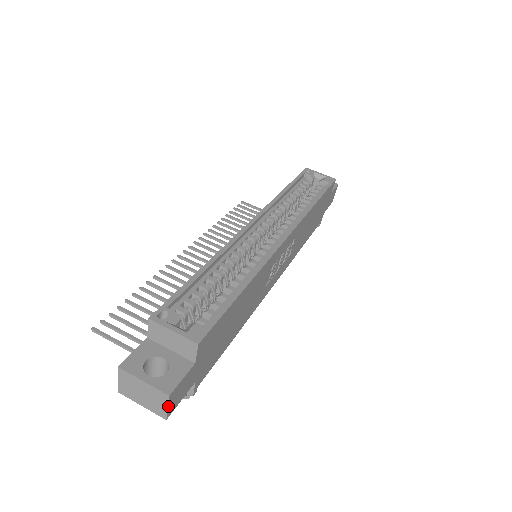
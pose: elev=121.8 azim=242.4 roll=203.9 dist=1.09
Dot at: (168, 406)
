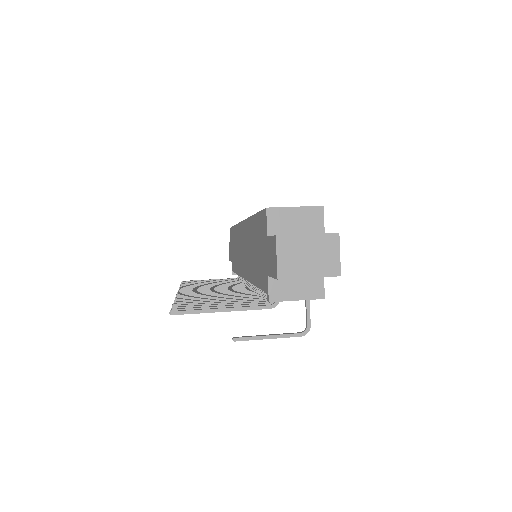
Dot at: (339, 252)
